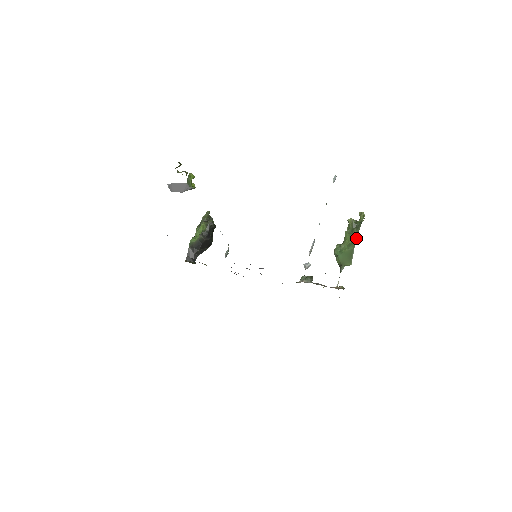
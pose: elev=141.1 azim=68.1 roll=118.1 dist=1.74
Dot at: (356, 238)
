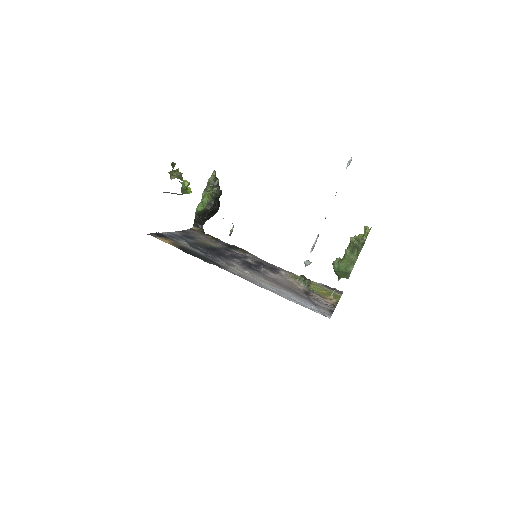
Dot at: (355, 261)
